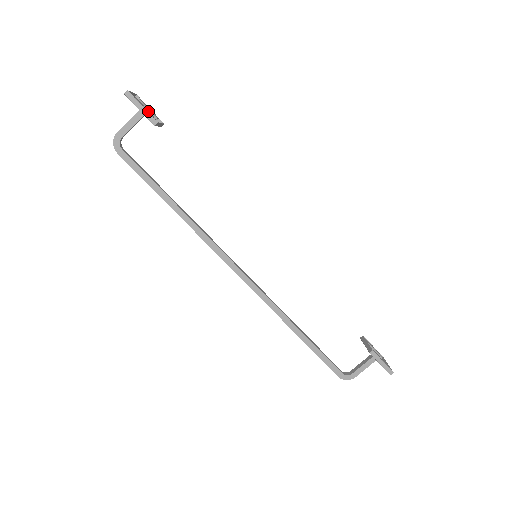
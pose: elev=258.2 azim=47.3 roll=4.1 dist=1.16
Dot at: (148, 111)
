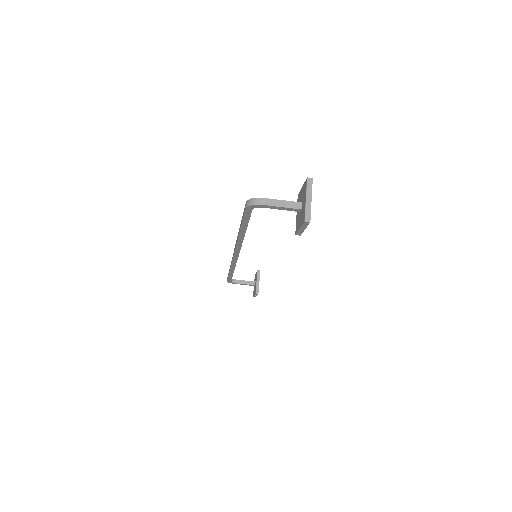
Dot at: occluded
